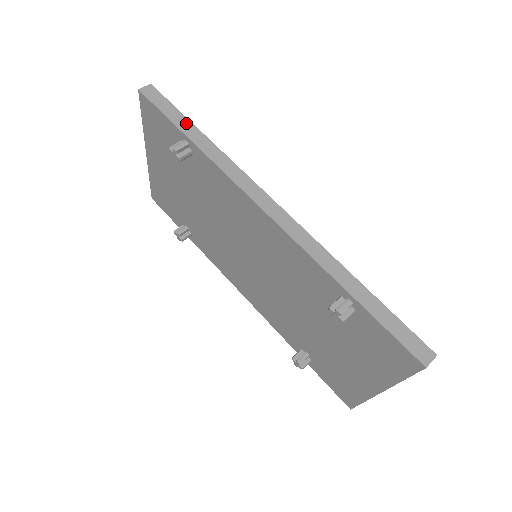
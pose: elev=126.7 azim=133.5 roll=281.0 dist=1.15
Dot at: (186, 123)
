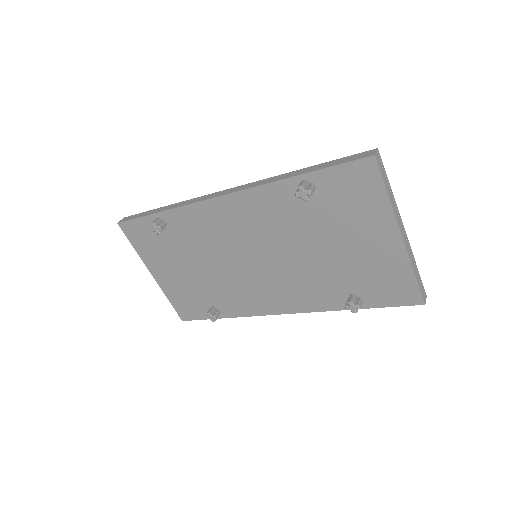
Dot at: (153, 211)
